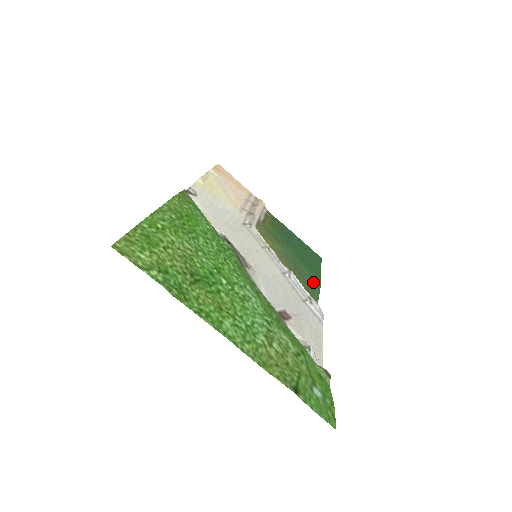
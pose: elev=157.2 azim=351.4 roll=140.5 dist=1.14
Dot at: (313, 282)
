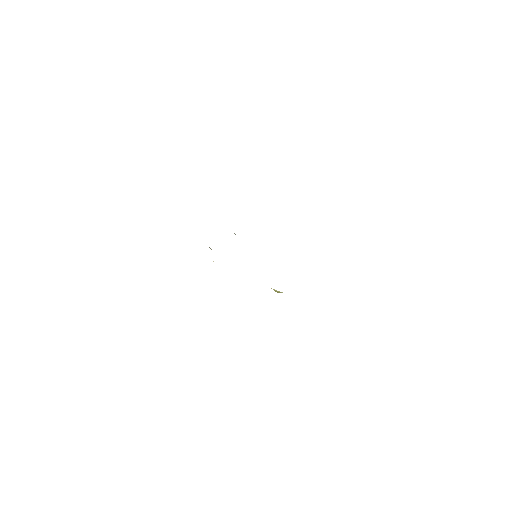
Dot at: occluded
